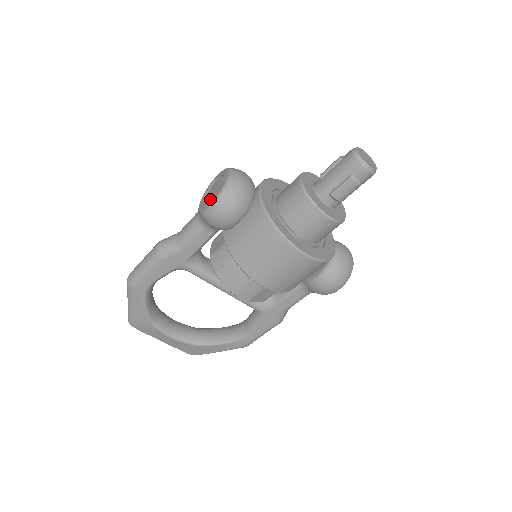
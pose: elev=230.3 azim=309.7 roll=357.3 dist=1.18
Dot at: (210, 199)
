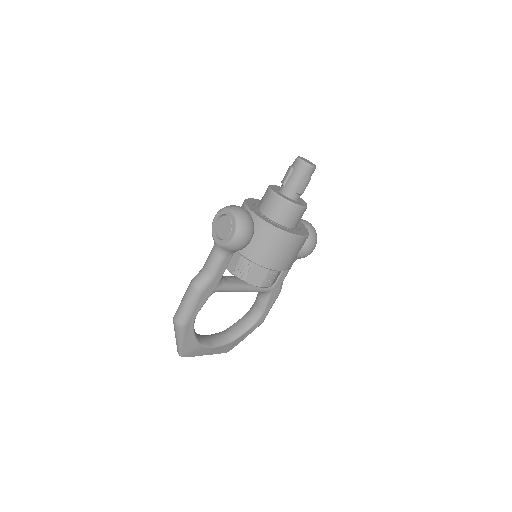
Dot at: (227, 234)
